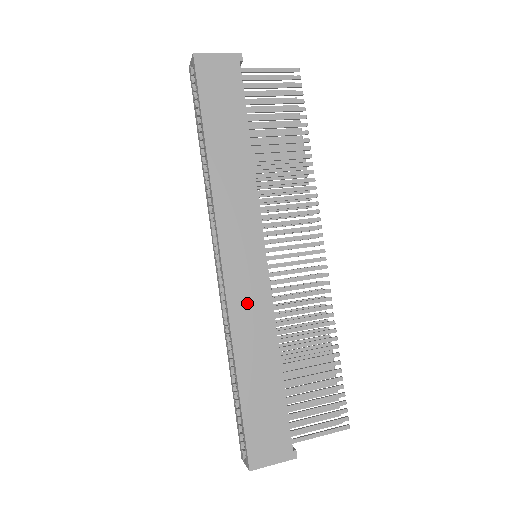
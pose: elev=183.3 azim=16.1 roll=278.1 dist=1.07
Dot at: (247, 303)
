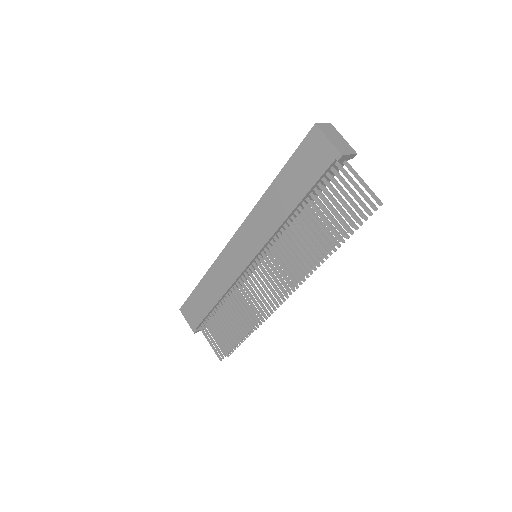
Dot at: (226, 265)
